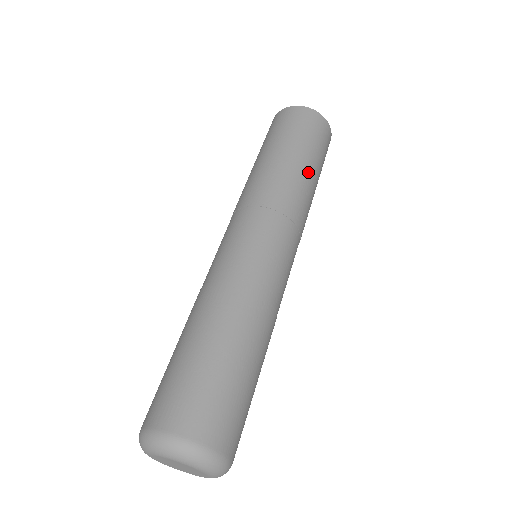
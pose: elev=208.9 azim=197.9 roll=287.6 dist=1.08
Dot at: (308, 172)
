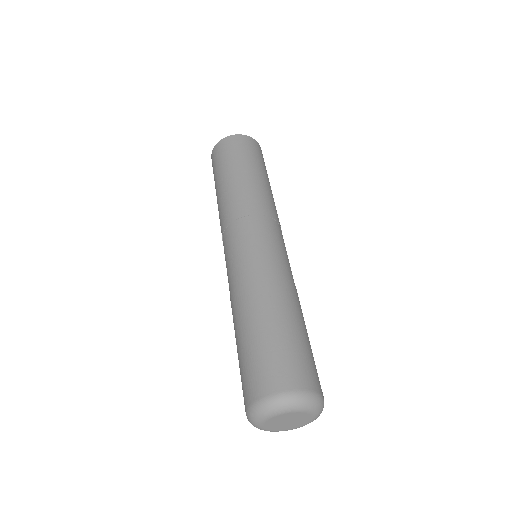
Dot at: (247, 176)
